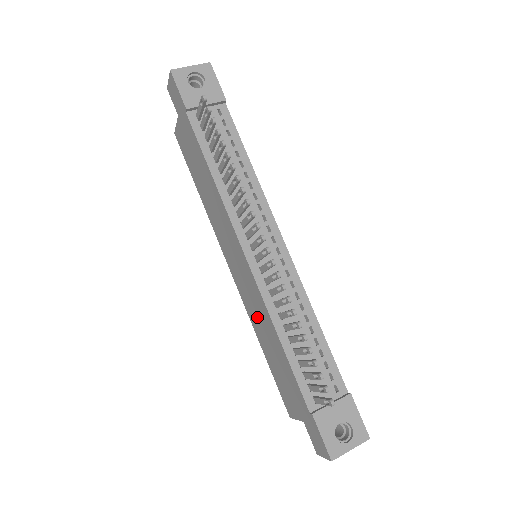
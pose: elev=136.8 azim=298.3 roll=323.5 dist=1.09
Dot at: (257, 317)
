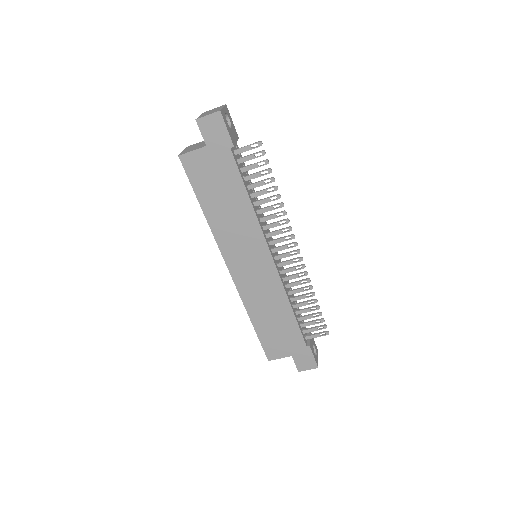
Dot at: (261, 299)
